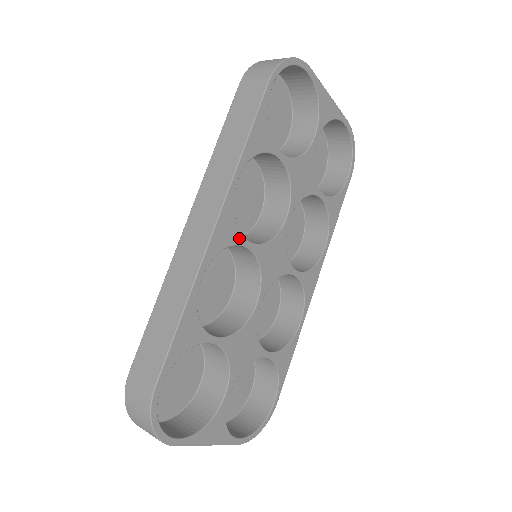
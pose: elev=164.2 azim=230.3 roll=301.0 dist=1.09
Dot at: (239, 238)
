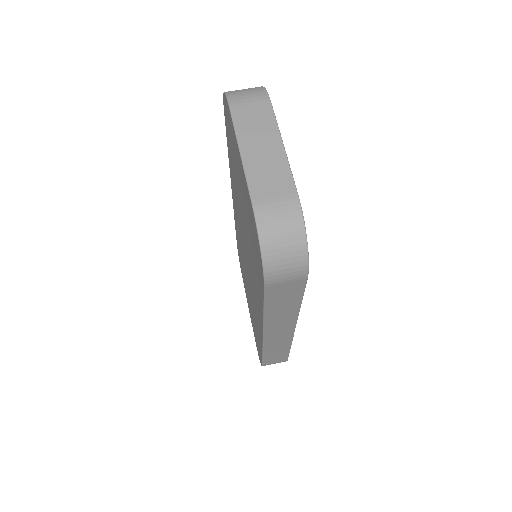
Dot at: occluded
